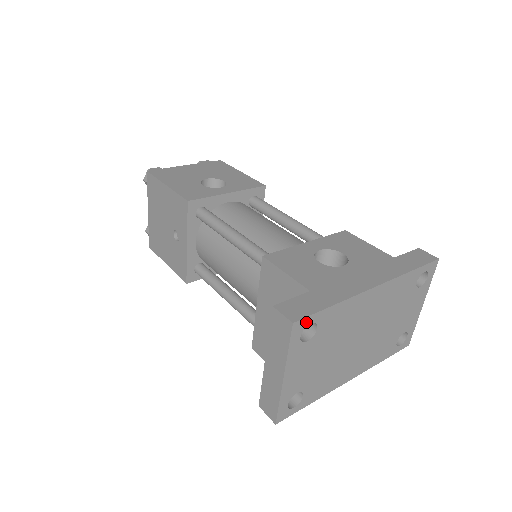
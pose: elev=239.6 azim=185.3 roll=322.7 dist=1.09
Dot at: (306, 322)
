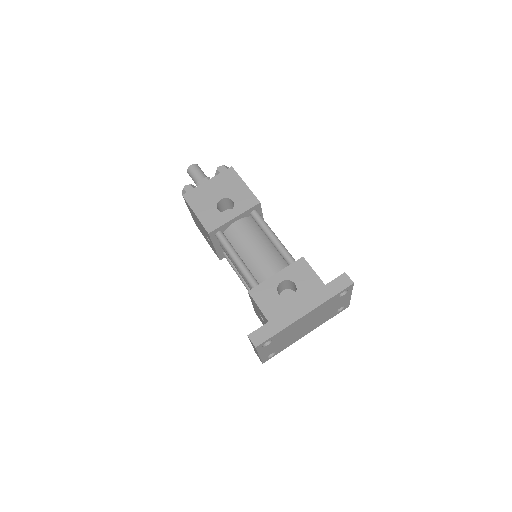
Dot at: (263, 343)
